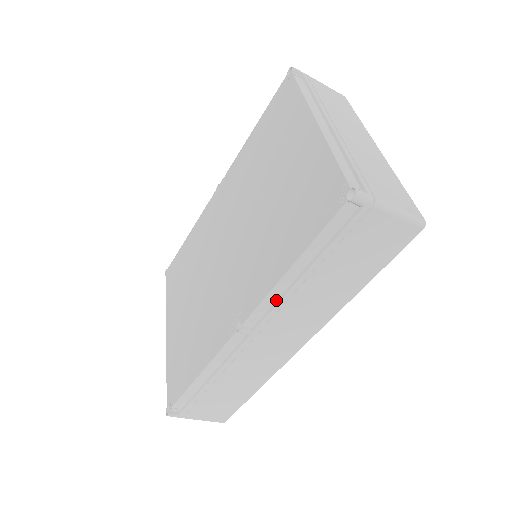
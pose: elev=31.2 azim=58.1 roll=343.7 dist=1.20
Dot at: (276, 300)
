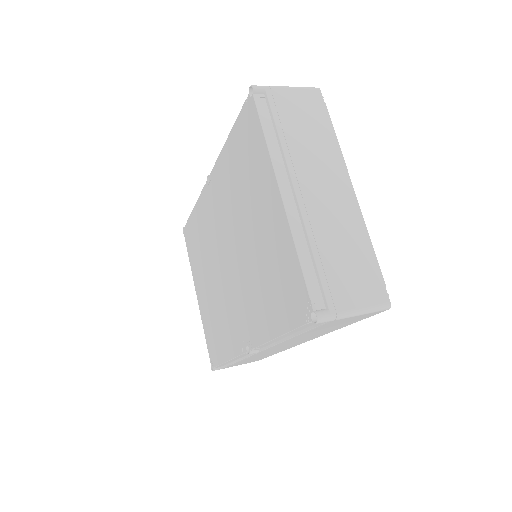
Dot at: (272, 343)
